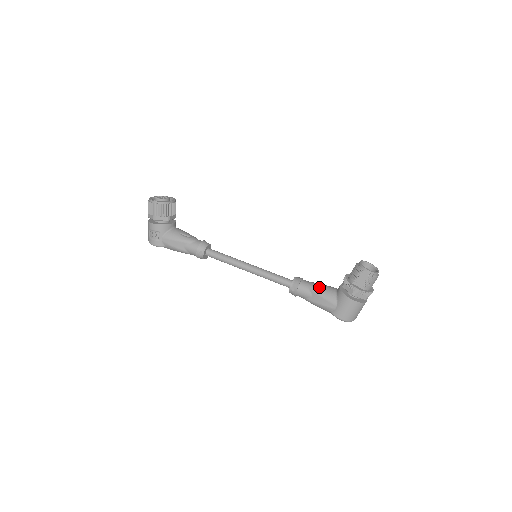
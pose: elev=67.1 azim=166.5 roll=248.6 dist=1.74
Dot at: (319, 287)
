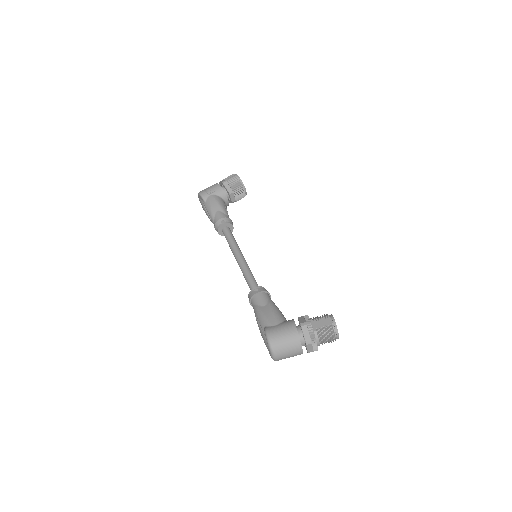
Dot at: (277, 307)
